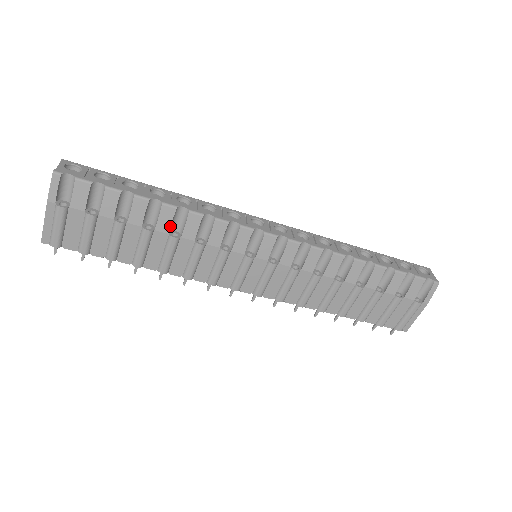
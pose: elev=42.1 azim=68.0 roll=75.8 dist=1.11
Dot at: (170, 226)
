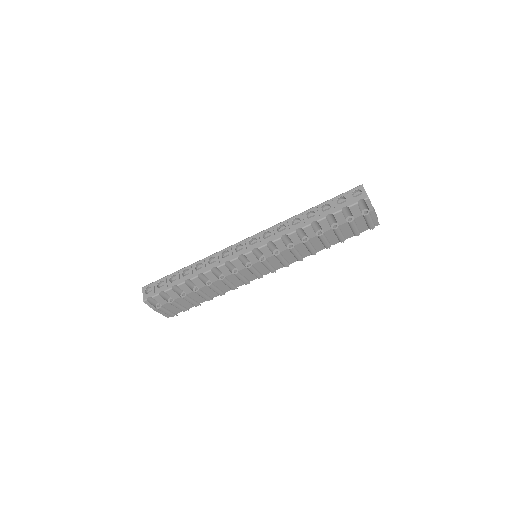
Dot at: (203, 283)
